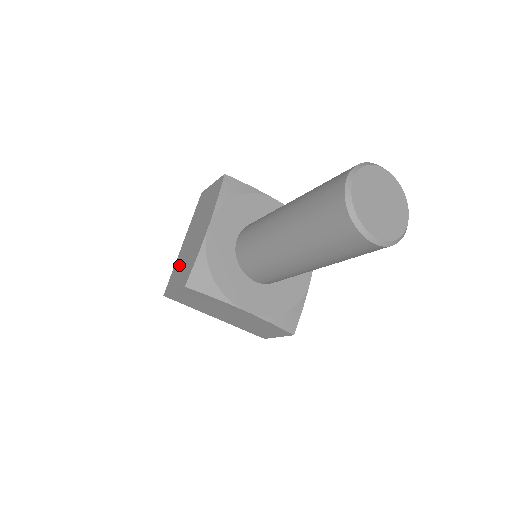
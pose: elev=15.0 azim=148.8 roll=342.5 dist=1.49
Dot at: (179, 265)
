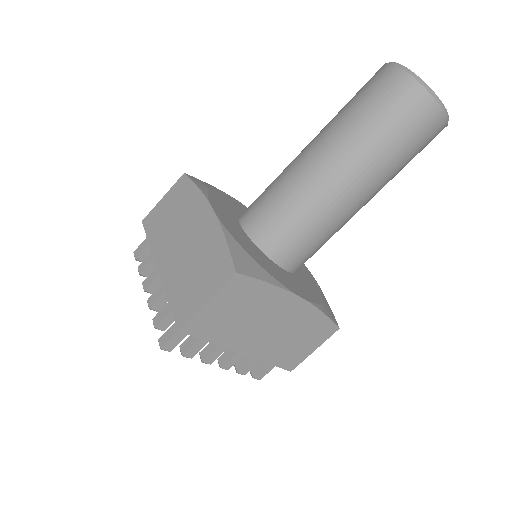
Dot at: occluded
